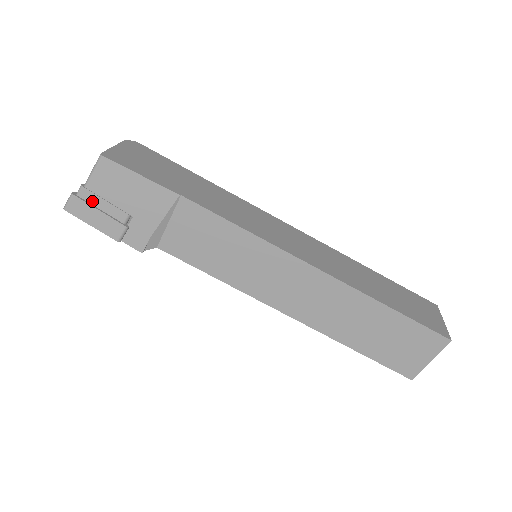
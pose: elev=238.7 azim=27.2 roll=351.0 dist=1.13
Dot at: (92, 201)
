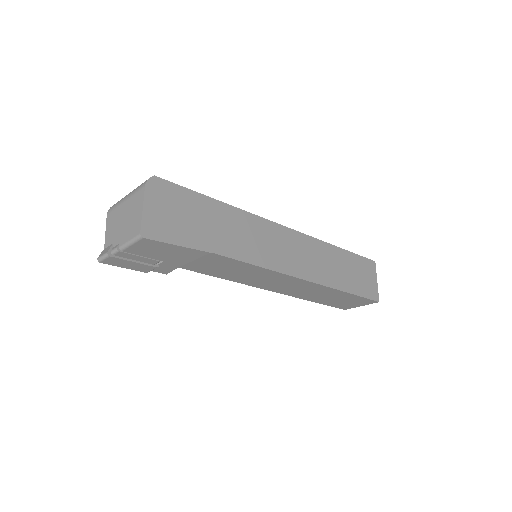
Dot at: (127, 257)
